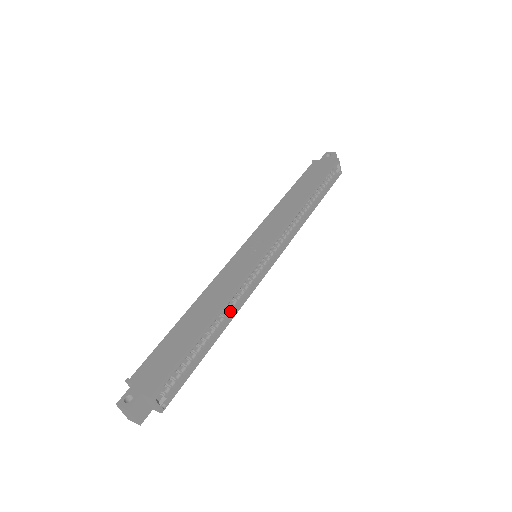
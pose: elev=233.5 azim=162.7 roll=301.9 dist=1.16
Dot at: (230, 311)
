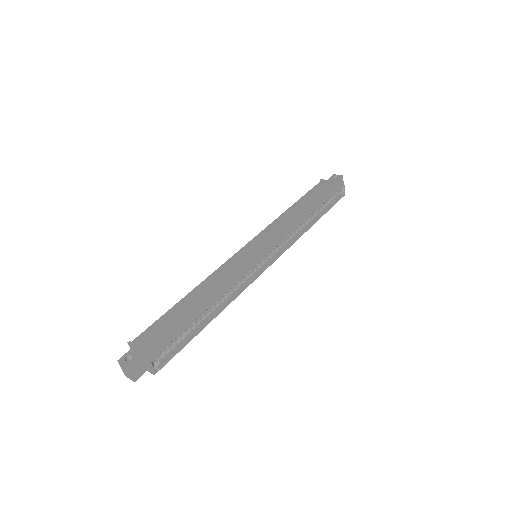
Dot at: (226, 300)
